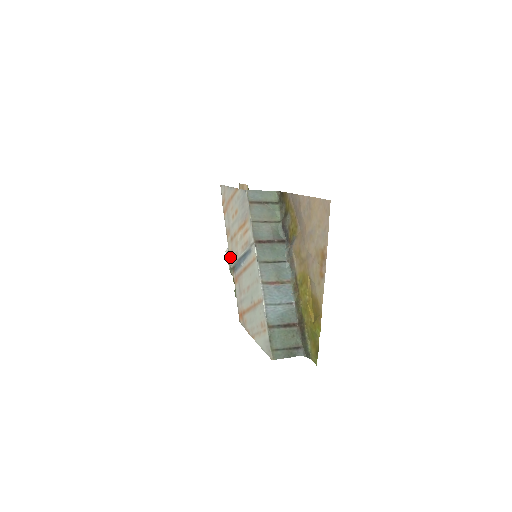
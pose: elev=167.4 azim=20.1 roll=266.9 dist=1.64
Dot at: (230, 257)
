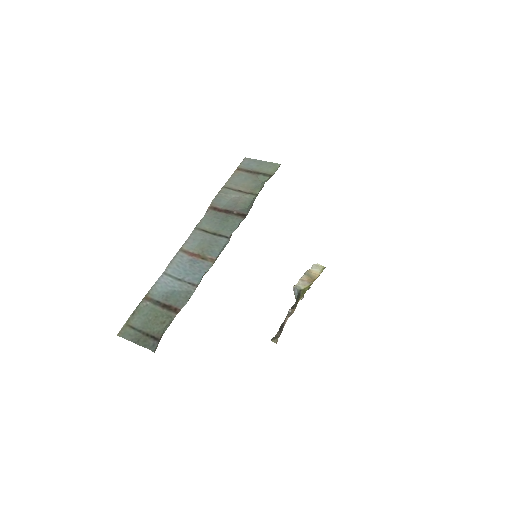
Dot at: occluded
